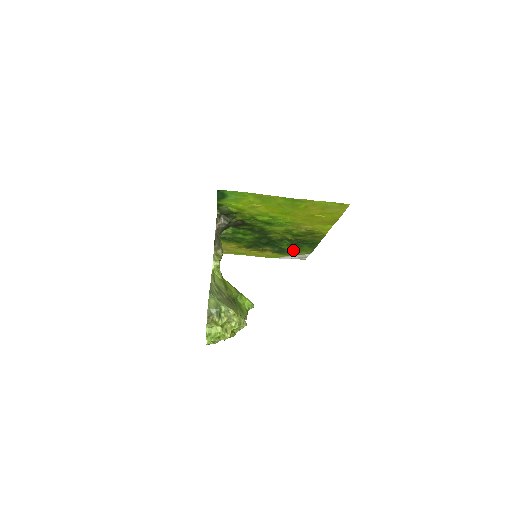
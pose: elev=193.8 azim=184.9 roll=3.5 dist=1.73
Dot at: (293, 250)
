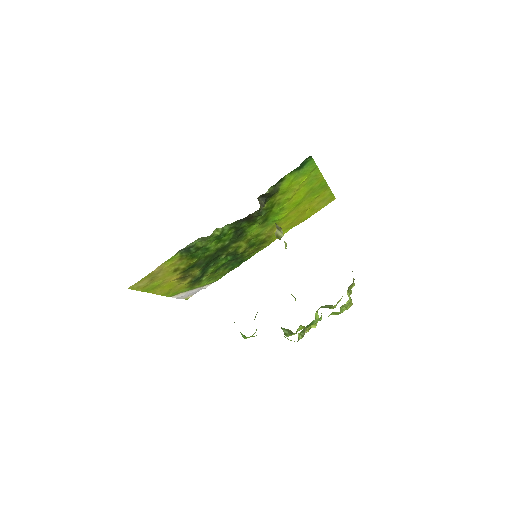
Dot at: (208, 277)
